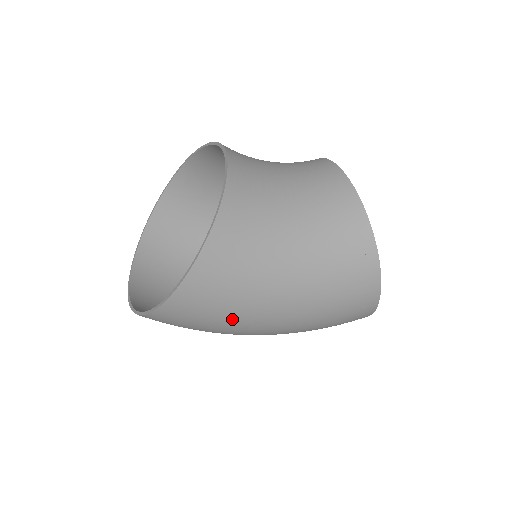
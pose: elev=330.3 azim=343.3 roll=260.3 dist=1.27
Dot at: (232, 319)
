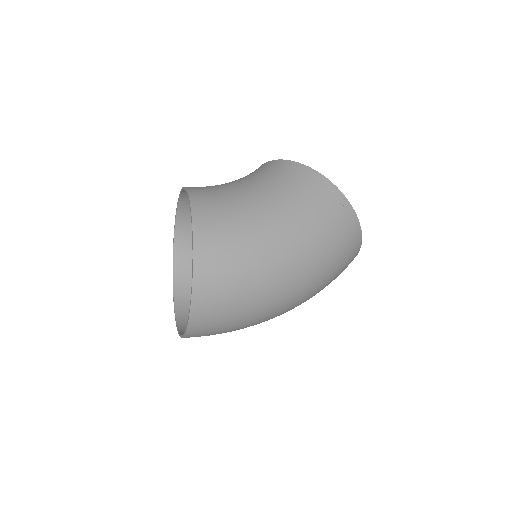
Dot at: (253, 258)
